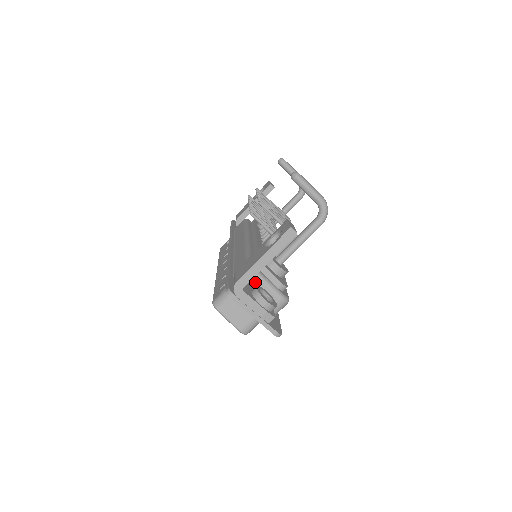
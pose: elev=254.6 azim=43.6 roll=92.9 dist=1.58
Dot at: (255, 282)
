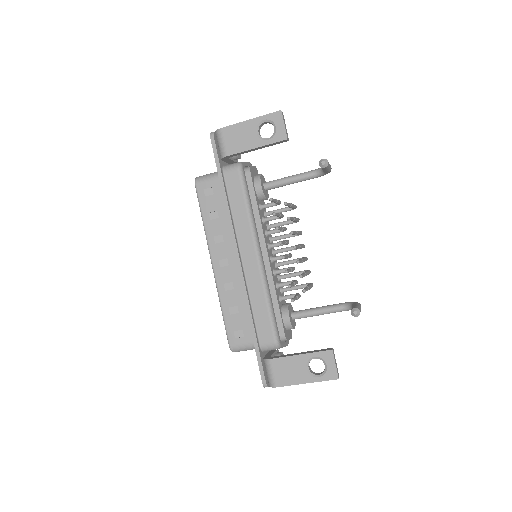
Dot at: occluded
